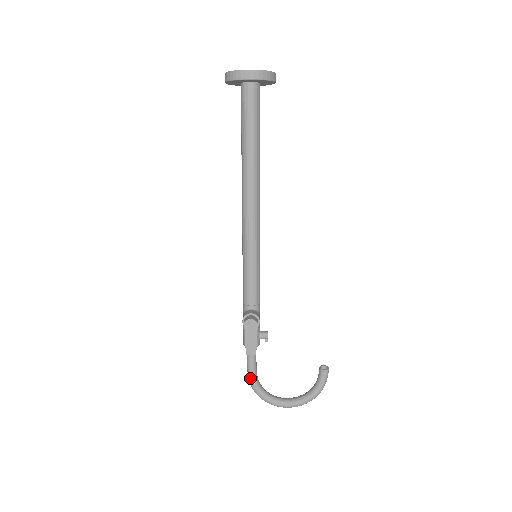
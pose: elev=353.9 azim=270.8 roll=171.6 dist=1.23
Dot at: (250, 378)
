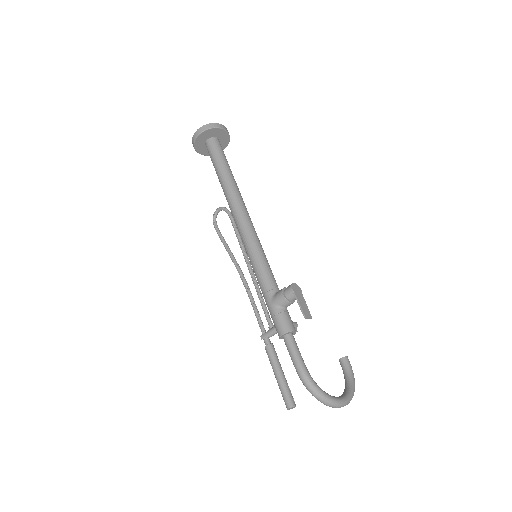
Dot at: (304, 371)
